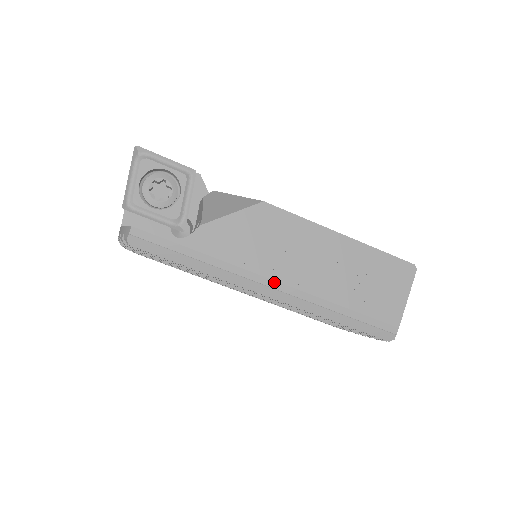
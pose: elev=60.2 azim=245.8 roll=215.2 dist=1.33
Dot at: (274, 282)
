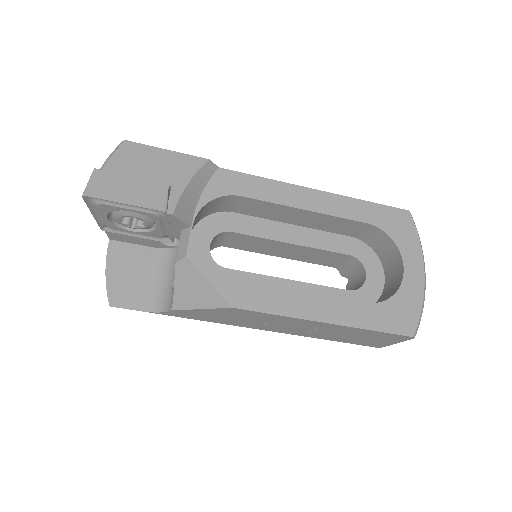
Dot at: (253, 328)
